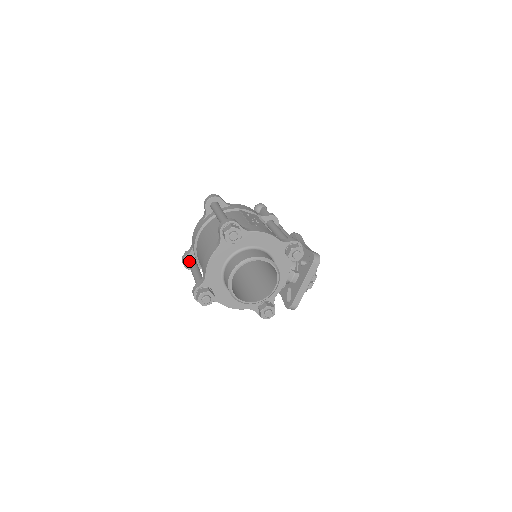
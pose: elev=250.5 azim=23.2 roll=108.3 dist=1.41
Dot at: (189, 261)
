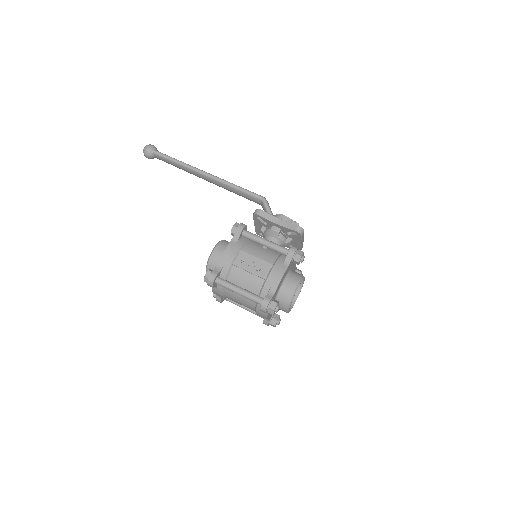
Dot at: occluded
